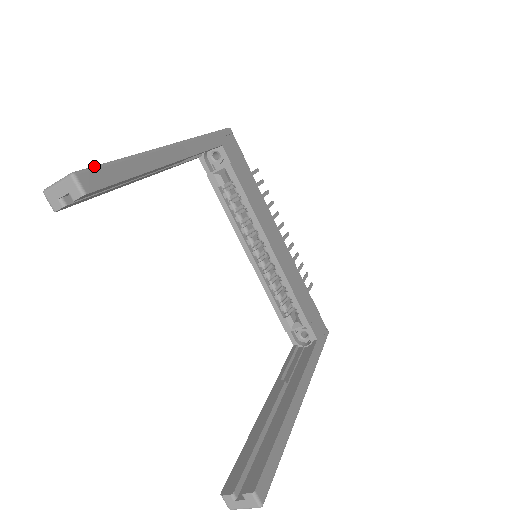
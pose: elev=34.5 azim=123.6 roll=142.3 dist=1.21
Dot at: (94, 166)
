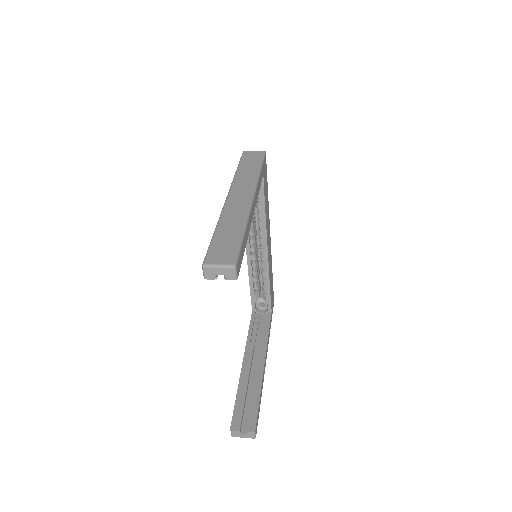
Dot at: (239, 252)
